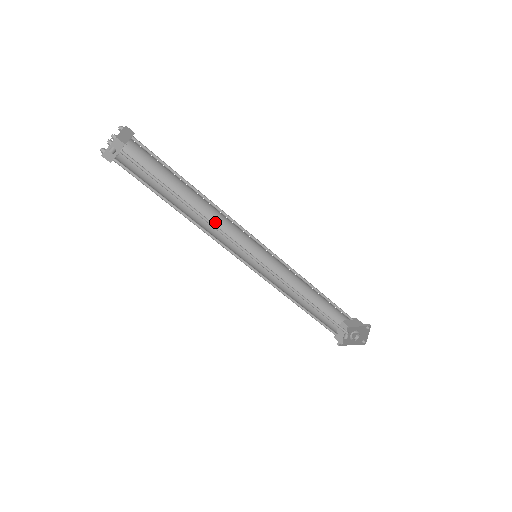
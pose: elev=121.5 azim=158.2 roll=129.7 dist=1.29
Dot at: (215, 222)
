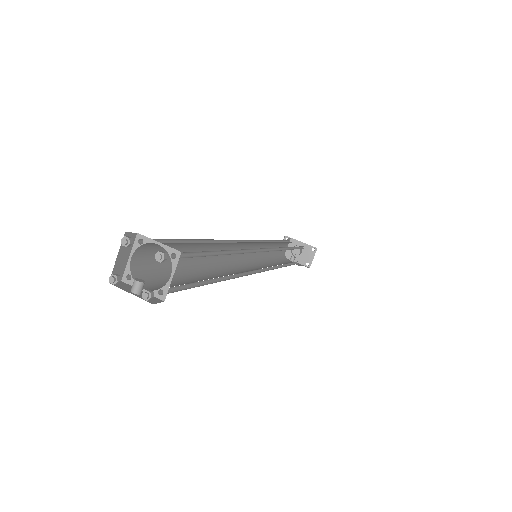
Dot at: (225, 245)
